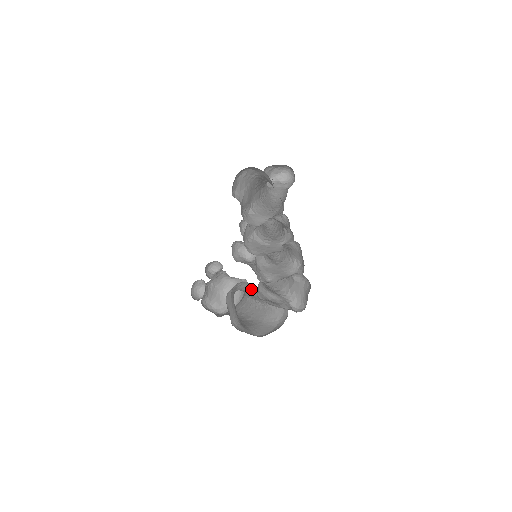
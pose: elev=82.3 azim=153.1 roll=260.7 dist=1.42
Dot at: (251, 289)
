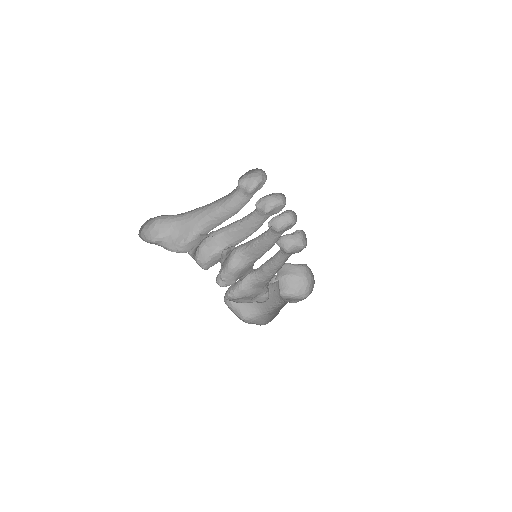
Dot at: occluded
